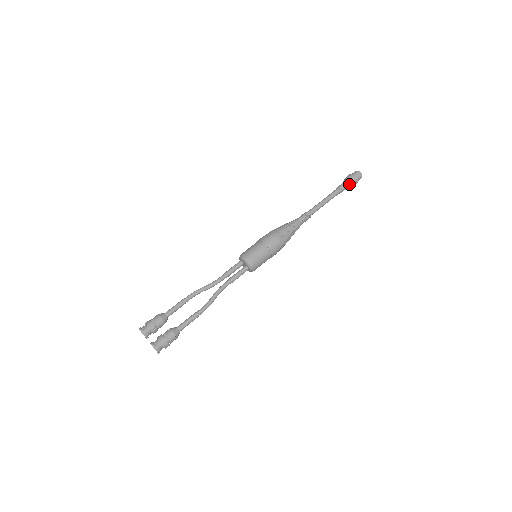
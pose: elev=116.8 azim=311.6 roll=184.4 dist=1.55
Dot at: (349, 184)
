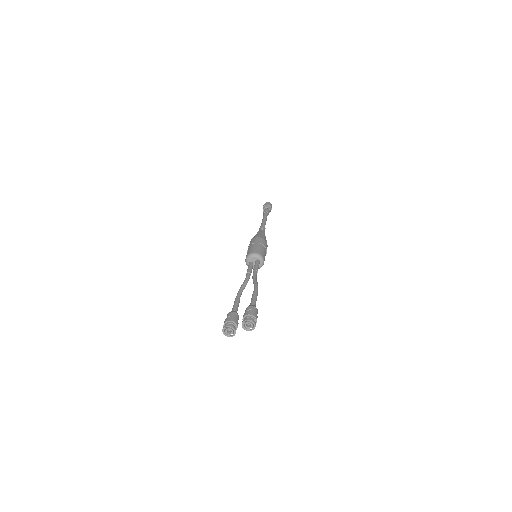
Dot at: (268, 207)
